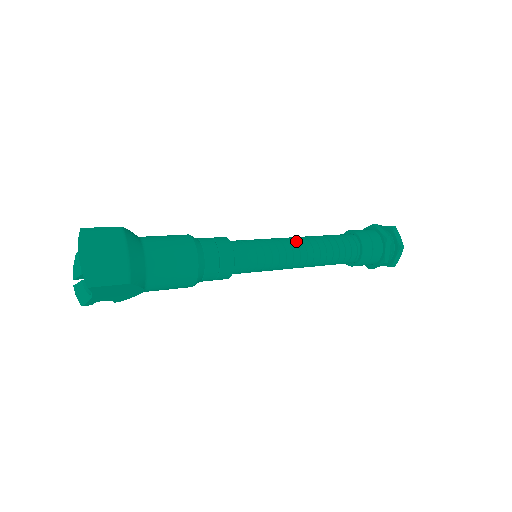
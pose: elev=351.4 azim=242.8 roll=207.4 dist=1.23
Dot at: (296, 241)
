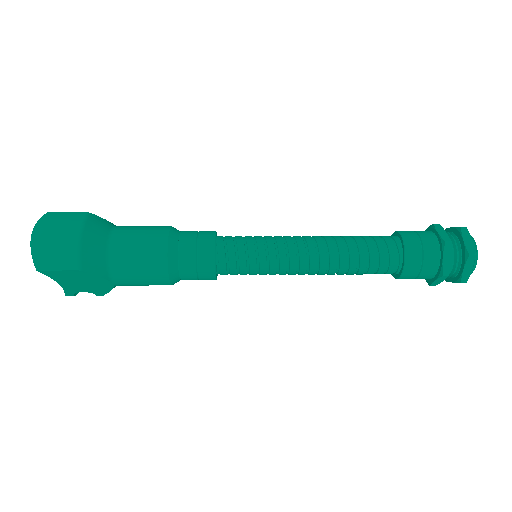
Dot at: (306, 239)
